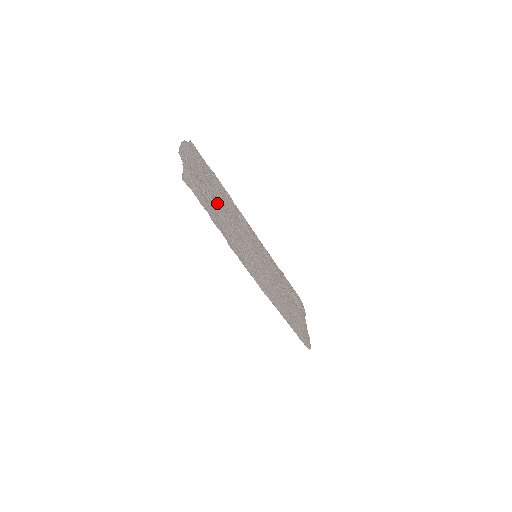
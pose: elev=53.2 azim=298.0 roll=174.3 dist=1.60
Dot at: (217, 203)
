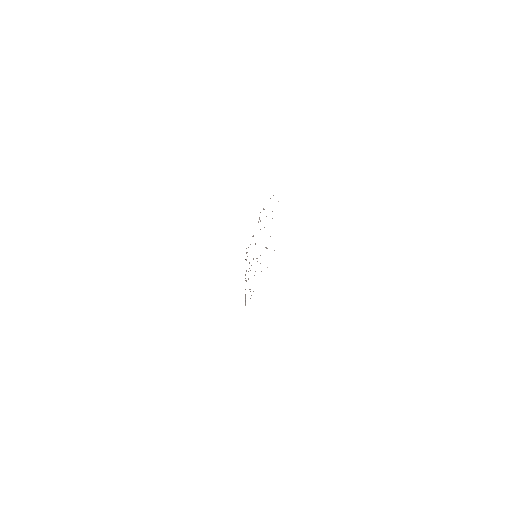
Dot at: occluded
